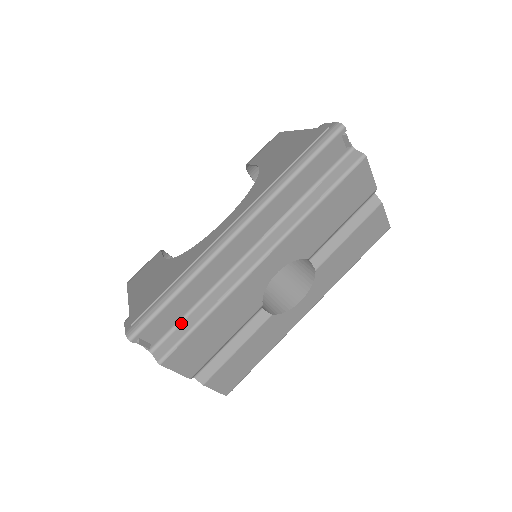
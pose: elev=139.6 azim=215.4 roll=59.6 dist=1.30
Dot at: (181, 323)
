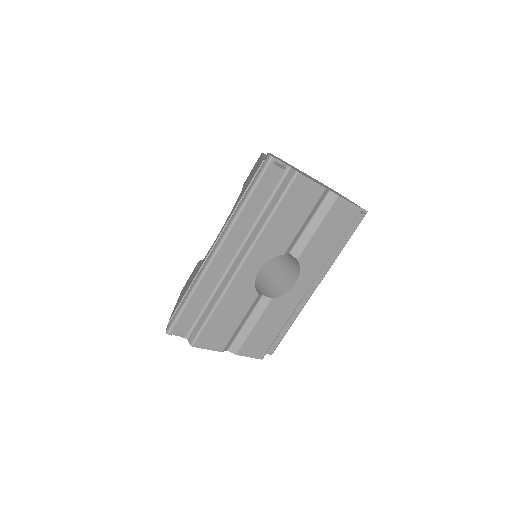
Dot at: (200, 317)
